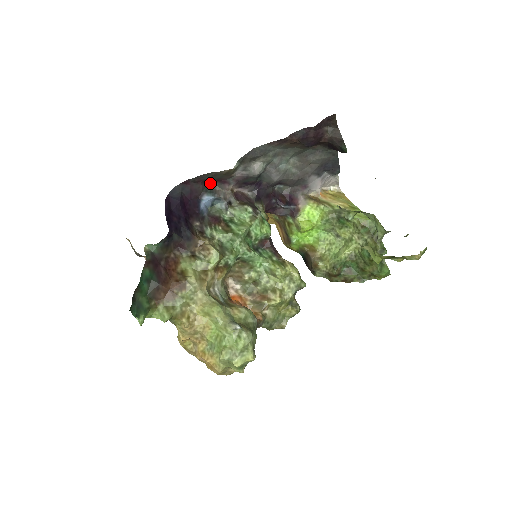
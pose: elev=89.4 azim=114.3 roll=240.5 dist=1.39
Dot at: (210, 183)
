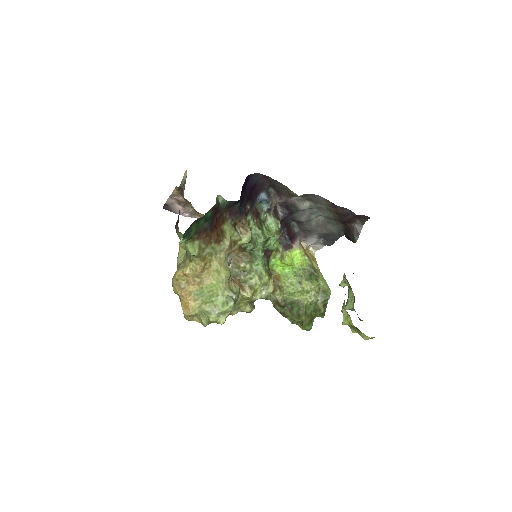
Dot at: (272, 188)
